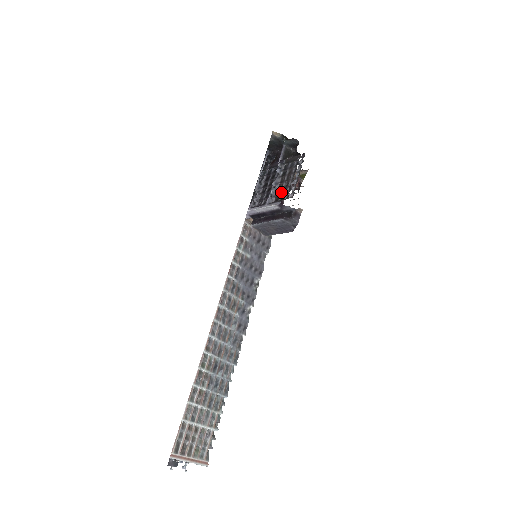
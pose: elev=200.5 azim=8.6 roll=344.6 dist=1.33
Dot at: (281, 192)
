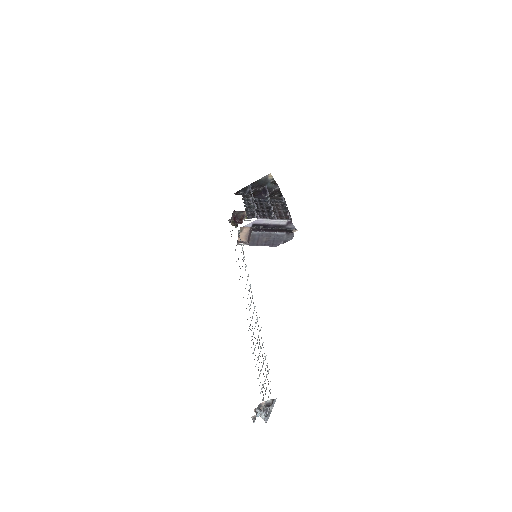
Dot at: (278, 215)
